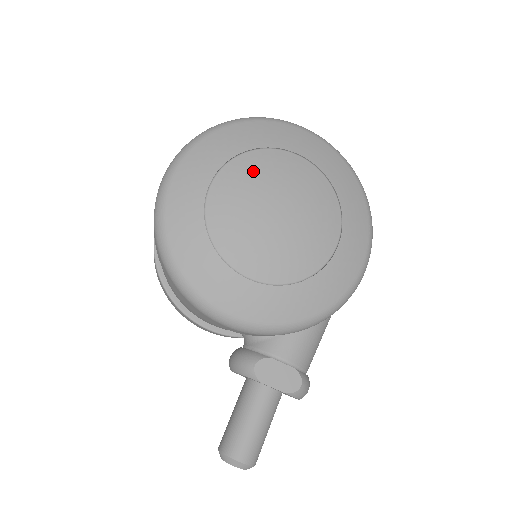
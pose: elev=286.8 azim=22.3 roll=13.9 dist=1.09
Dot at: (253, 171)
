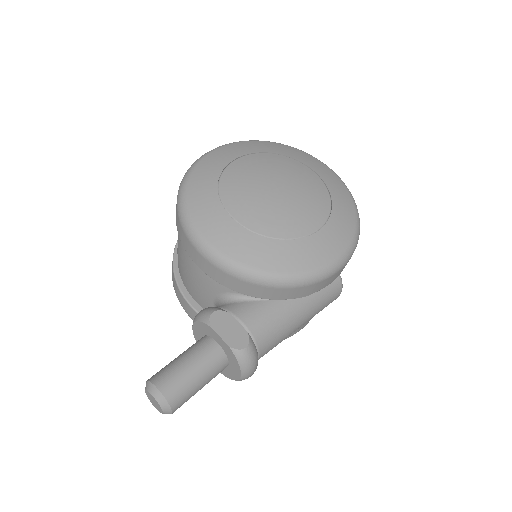
Dot at: (271, 162)
